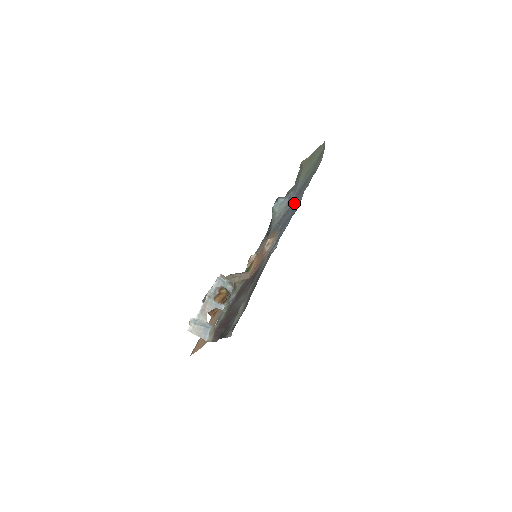
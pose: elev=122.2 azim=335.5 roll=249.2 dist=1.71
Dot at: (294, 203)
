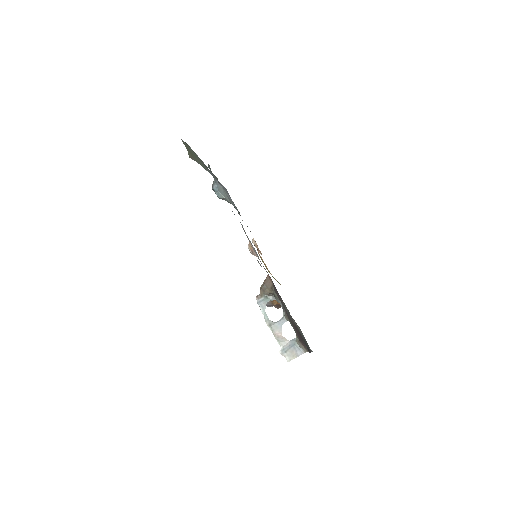
Dot at: occluded
